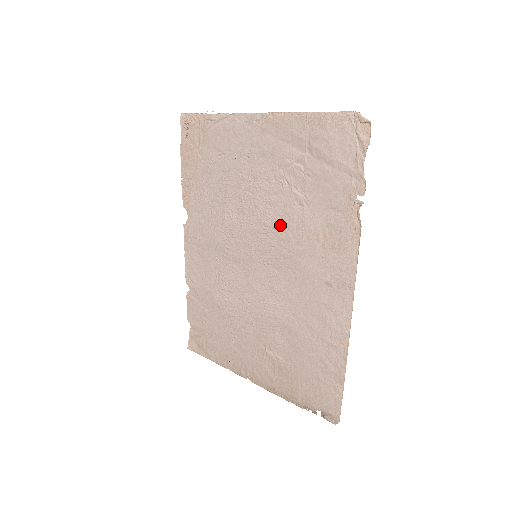
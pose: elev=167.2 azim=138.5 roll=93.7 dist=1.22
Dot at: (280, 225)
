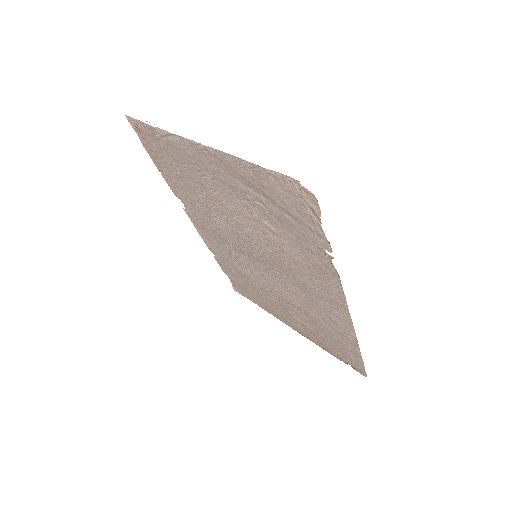
Dot at: (265, 245)
